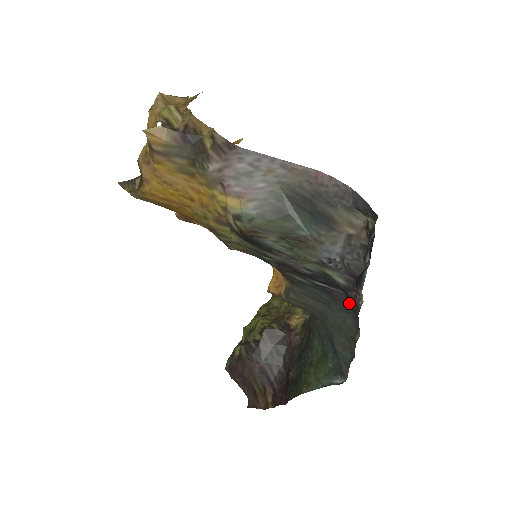
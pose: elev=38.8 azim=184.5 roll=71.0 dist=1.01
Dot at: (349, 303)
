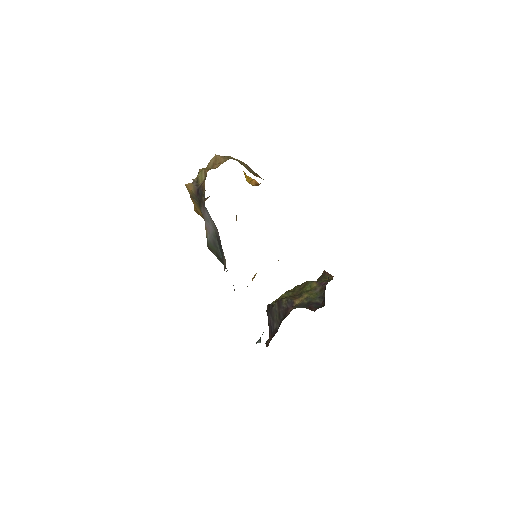
Dot at: occluded
